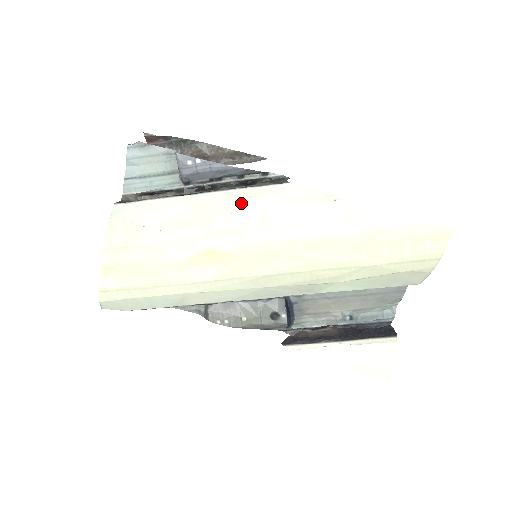
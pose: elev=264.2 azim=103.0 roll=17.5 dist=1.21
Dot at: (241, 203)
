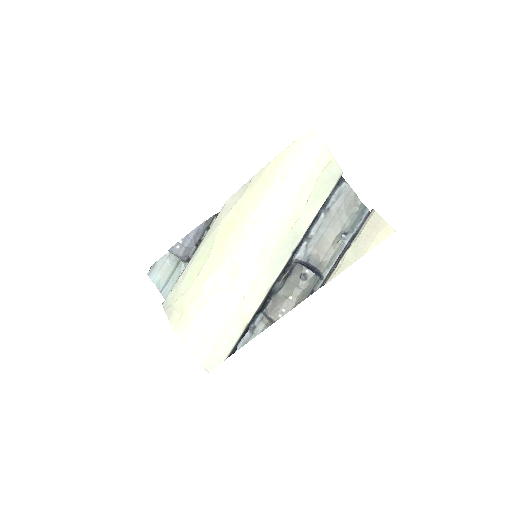
Dot at: (214, 233)
